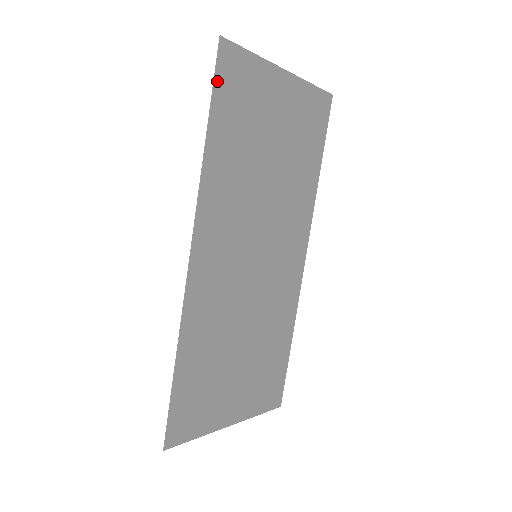
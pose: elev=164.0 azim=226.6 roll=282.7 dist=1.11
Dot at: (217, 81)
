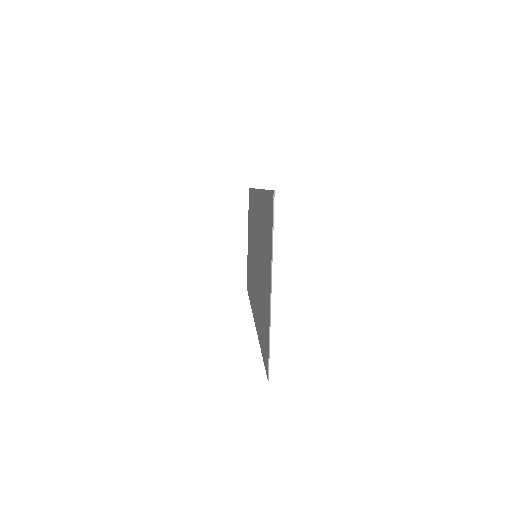
Dot at: occluded
